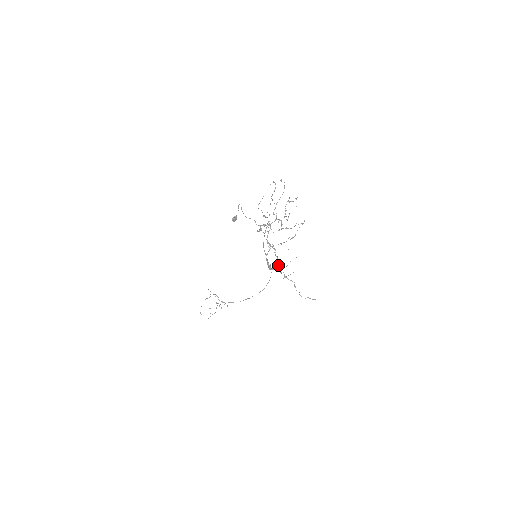
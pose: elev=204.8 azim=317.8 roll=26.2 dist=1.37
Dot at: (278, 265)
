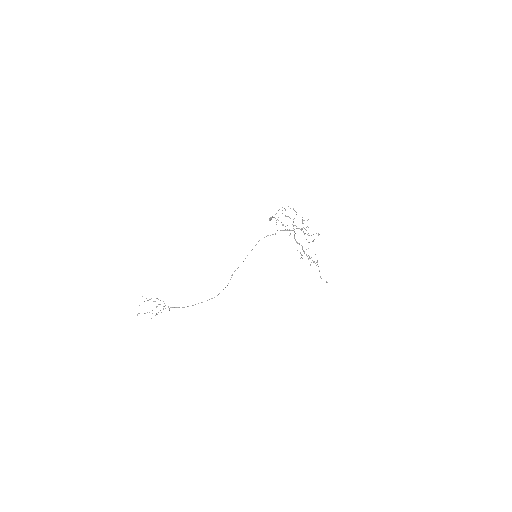
Dot at: occluded
